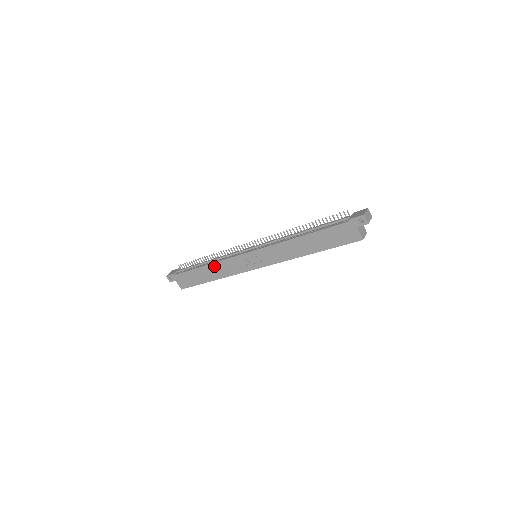
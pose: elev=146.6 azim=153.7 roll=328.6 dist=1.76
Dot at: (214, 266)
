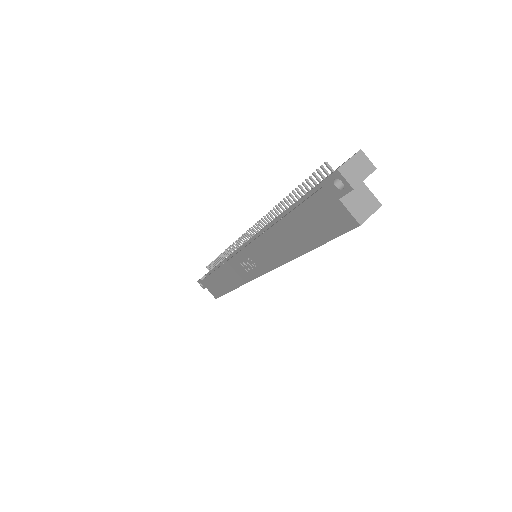
Dot at: (222, 271)
